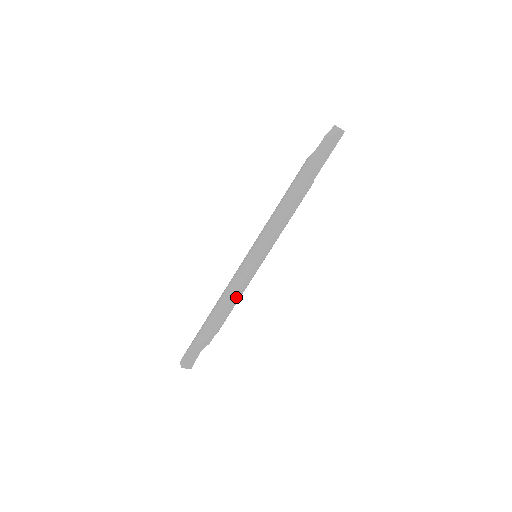
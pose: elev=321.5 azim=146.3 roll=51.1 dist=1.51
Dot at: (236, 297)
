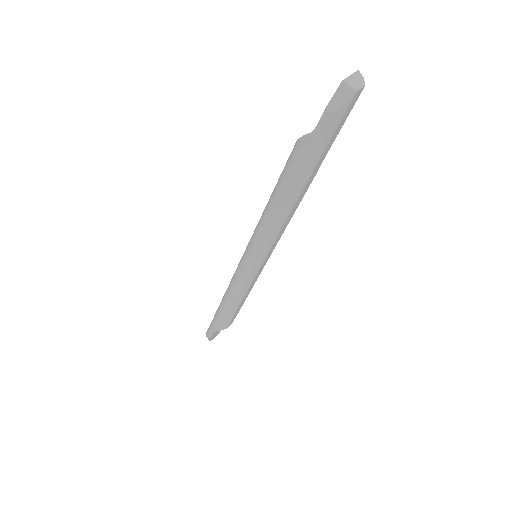
Dot at: (246, 295)
